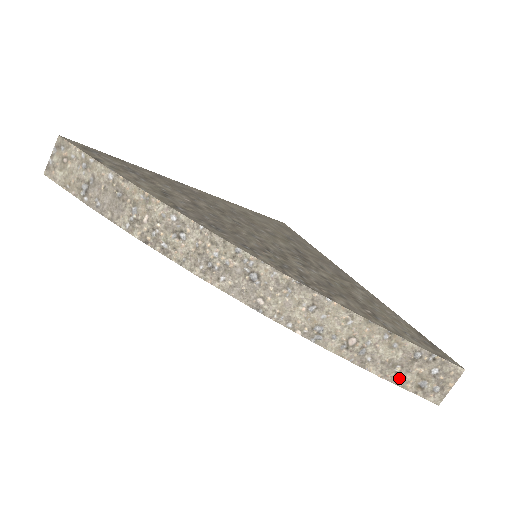
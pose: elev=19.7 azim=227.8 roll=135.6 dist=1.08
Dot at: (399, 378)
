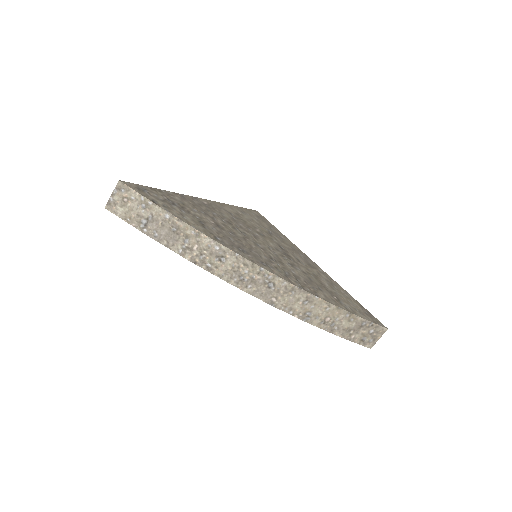
Dot at: (351, 337)
